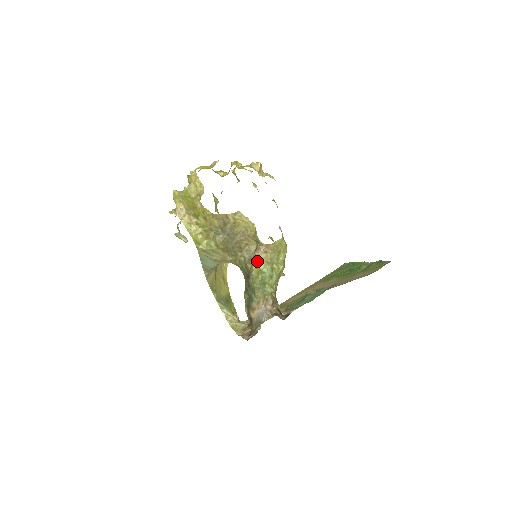
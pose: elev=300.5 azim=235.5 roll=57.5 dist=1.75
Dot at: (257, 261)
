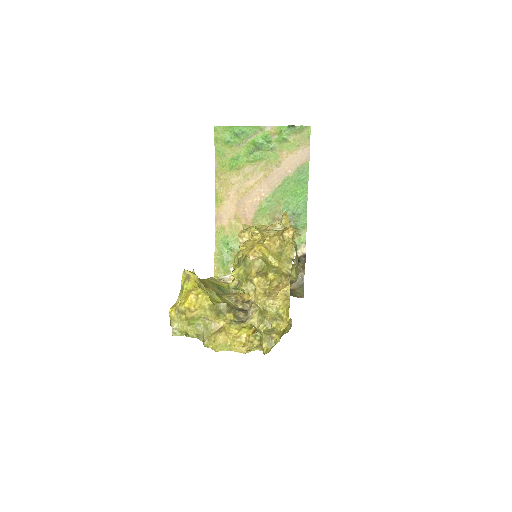
Dot at: (292, 270)
